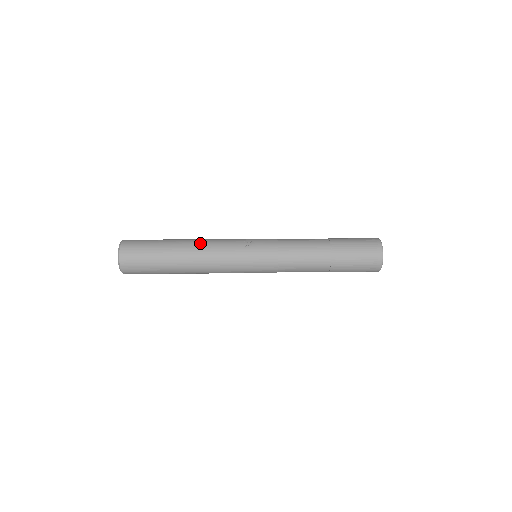
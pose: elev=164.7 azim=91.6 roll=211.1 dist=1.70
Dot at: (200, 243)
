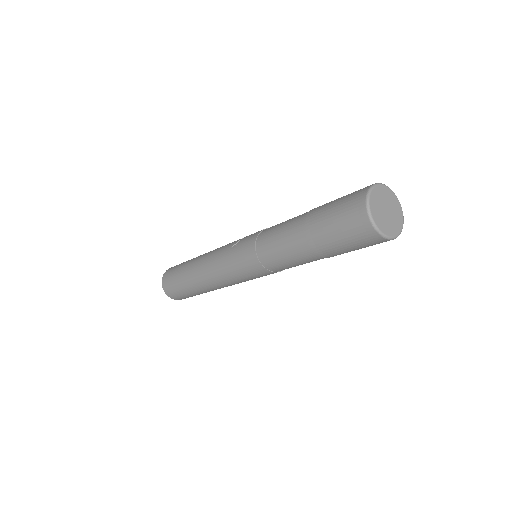
Dot at: (206, 254)
